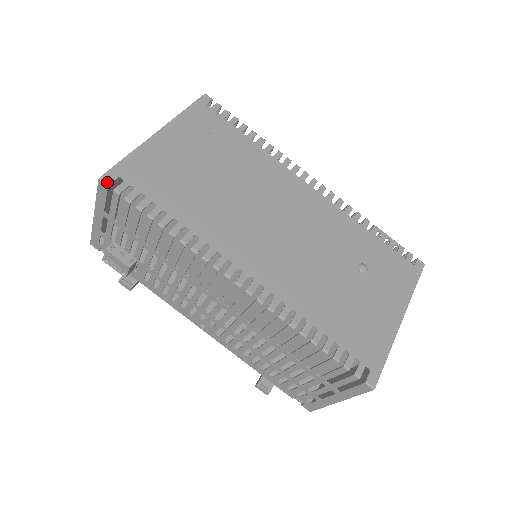
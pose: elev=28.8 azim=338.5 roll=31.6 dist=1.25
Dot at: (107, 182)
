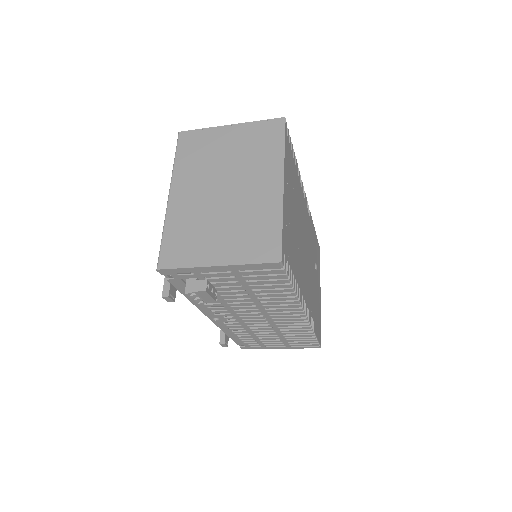
Dot at: (283, 264)
